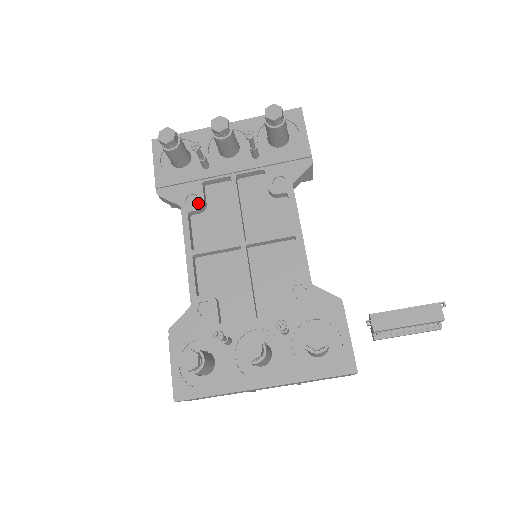
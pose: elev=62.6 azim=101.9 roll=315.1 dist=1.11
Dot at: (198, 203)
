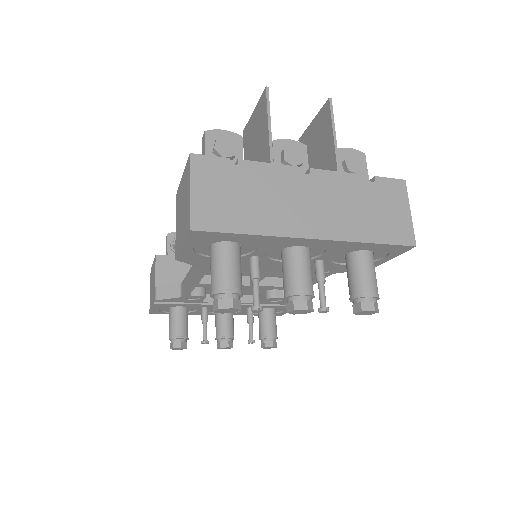
Dot at: occluded
